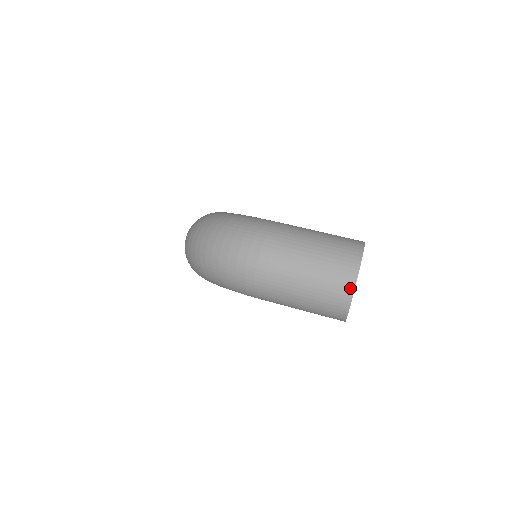
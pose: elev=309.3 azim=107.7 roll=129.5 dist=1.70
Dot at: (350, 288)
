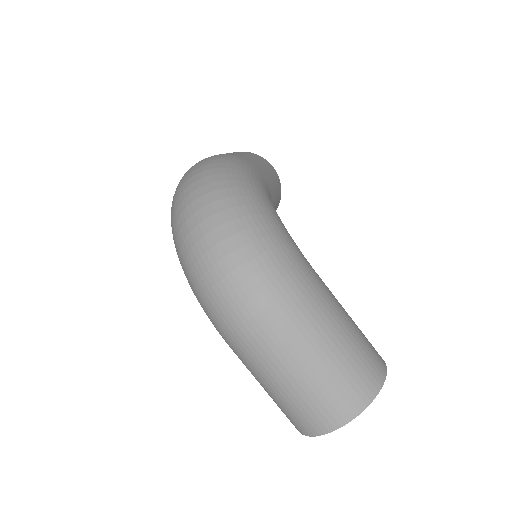
Dot at: (331, 426)
